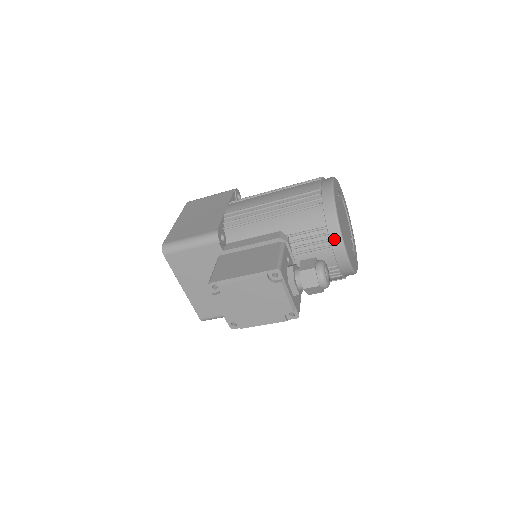
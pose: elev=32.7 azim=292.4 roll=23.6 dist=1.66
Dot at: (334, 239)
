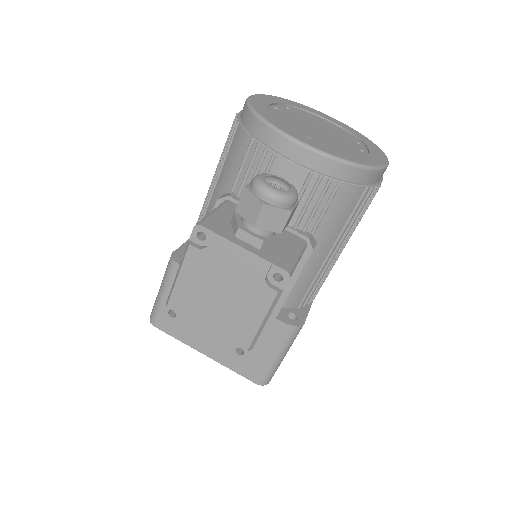
Dot at: (272, 141)
